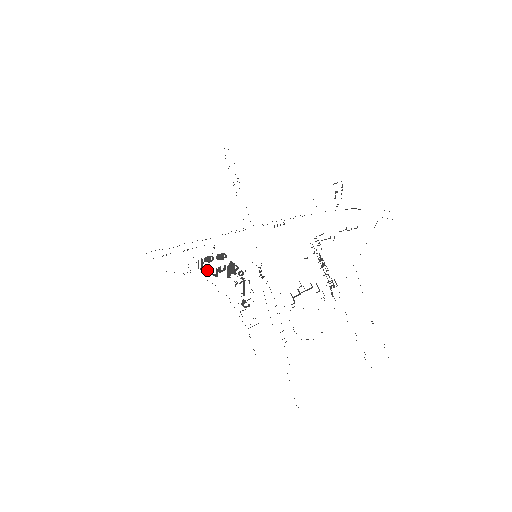
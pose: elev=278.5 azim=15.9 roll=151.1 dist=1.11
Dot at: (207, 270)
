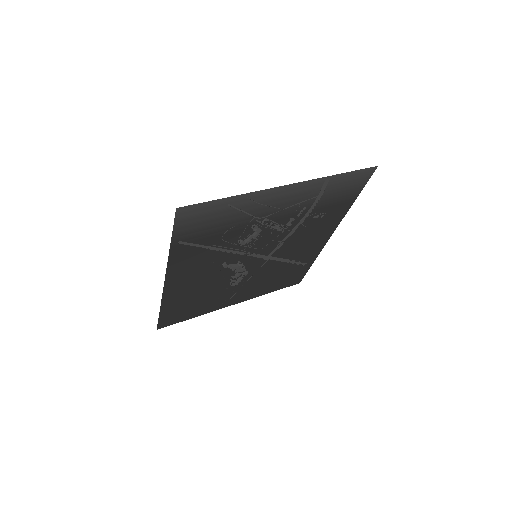
Dot at: occluded
